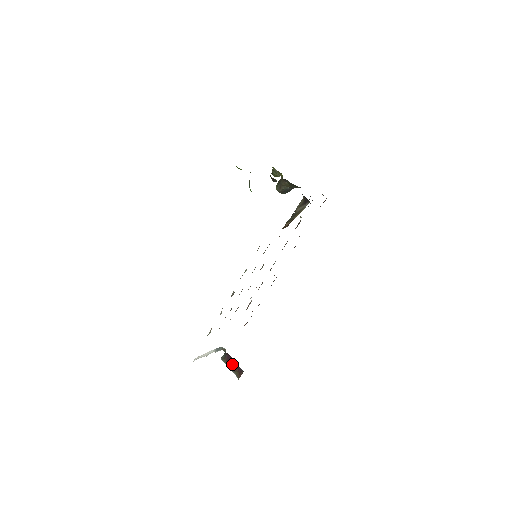
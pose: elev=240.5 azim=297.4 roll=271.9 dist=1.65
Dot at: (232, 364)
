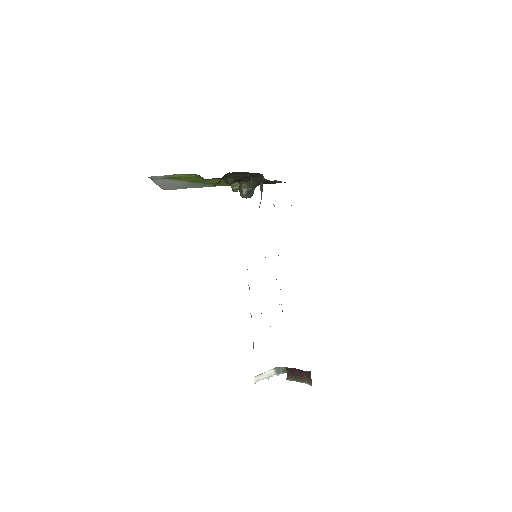
Dot at: (298, 375)
